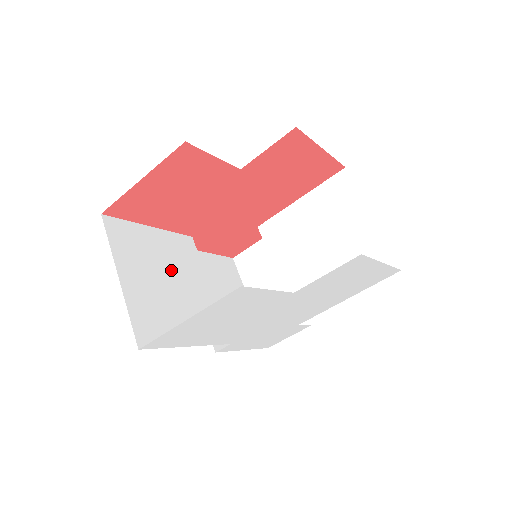
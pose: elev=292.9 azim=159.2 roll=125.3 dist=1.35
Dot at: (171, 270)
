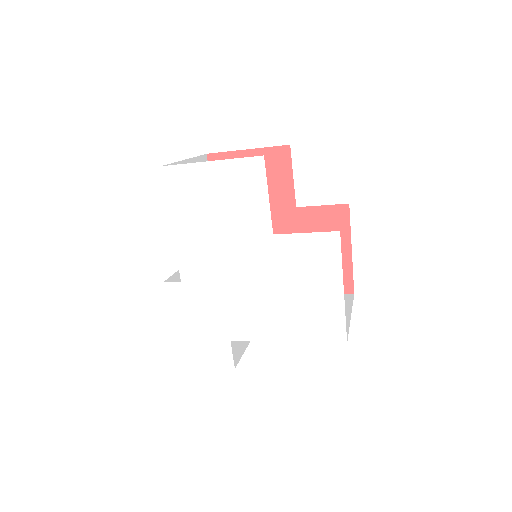
Dot at: occluded
